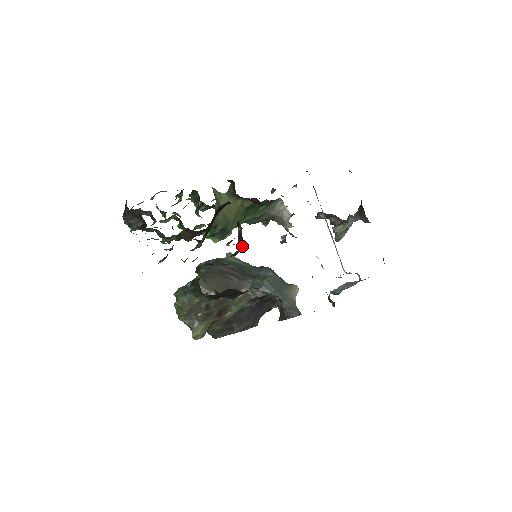
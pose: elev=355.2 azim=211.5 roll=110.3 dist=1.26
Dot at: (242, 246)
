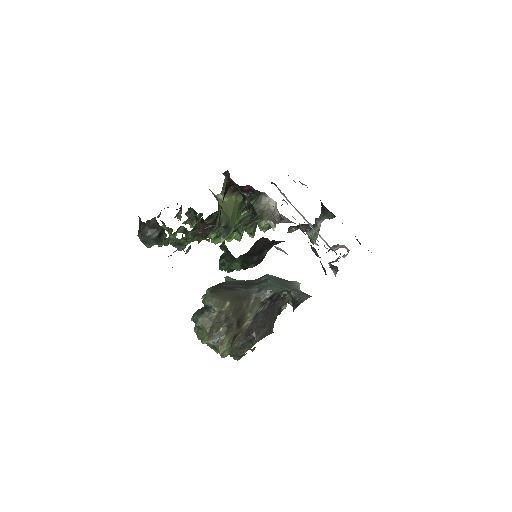
Dot at: occluded
